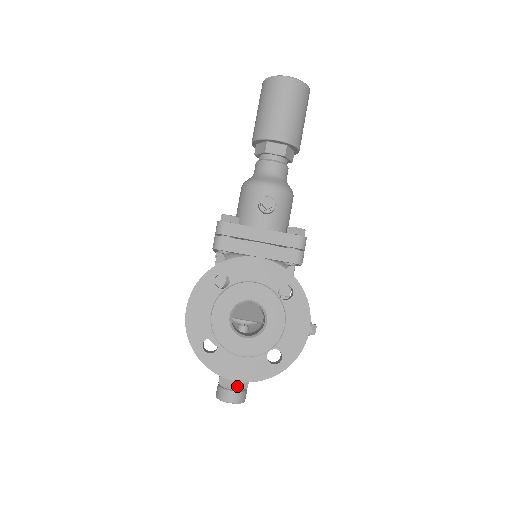
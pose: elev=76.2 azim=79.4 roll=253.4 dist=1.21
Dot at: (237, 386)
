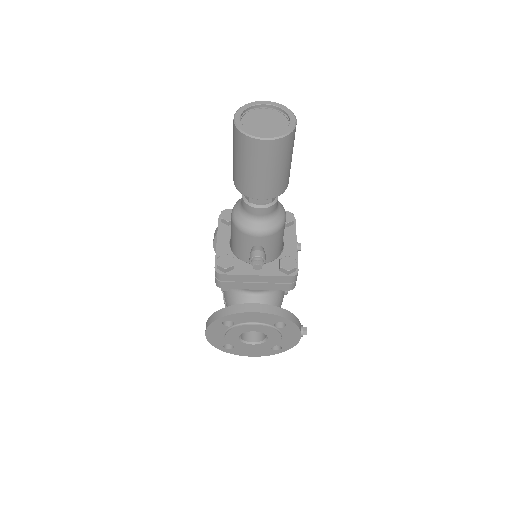
Dot at: occluded
